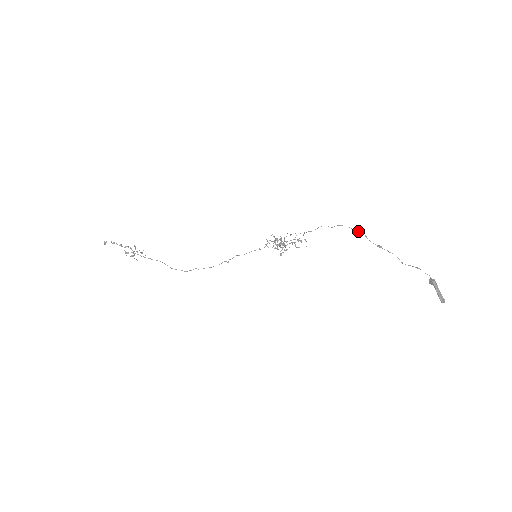
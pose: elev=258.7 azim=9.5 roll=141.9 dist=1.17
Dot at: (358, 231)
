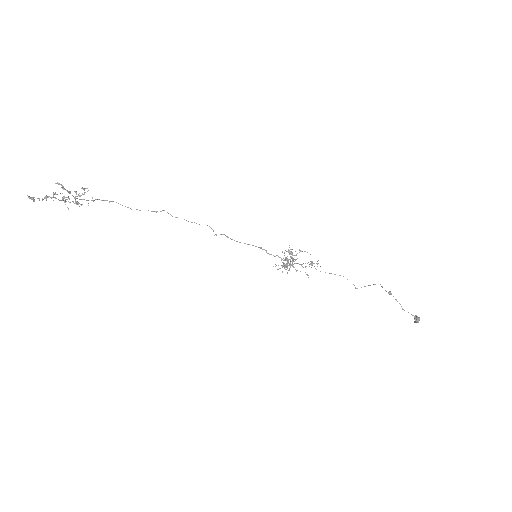
Dot at: occluded
